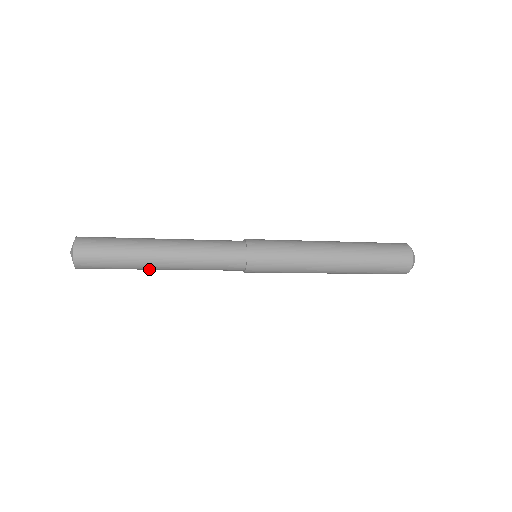
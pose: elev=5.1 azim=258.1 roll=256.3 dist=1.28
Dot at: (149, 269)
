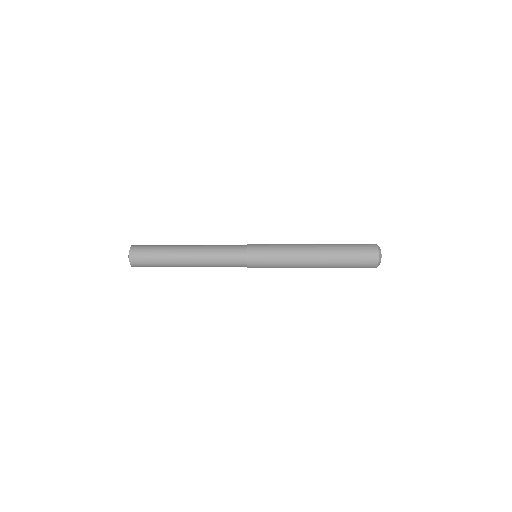
Dot at: occluded
